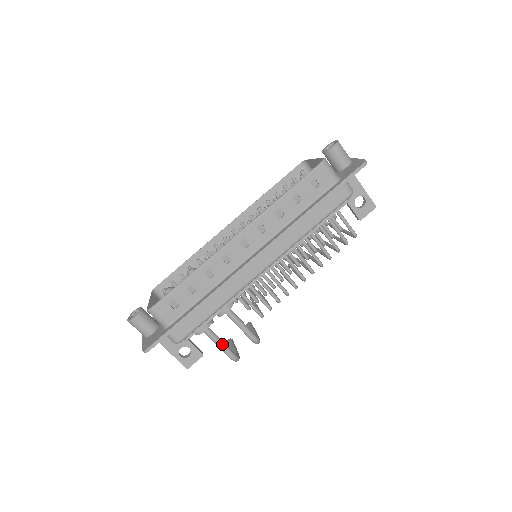
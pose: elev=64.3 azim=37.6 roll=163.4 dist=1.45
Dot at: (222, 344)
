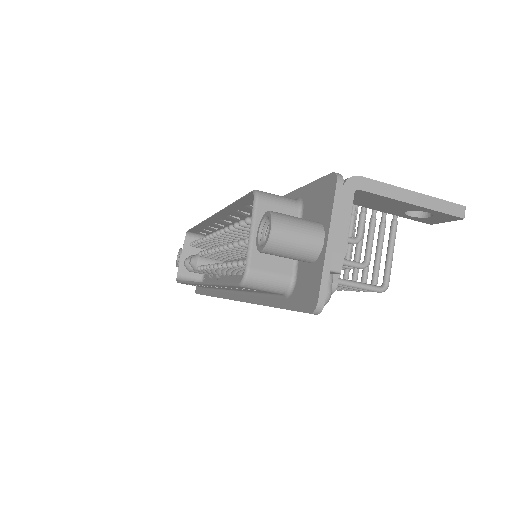
Dot at: occluded
